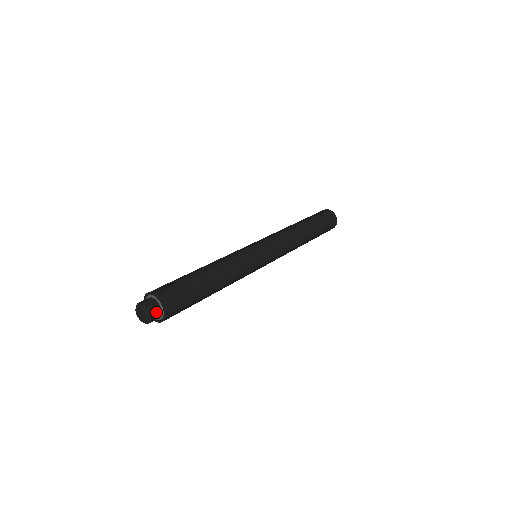
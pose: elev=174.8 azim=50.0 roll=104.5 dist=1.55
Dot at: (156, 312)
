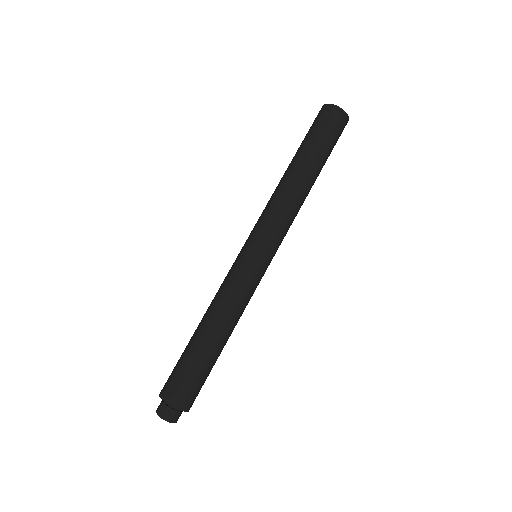
Dot at: (179, 415)
